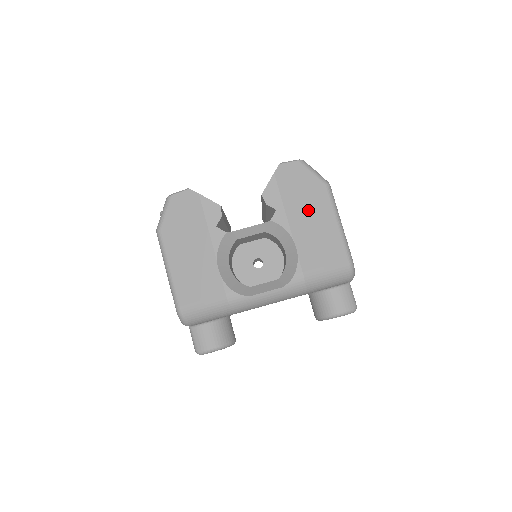
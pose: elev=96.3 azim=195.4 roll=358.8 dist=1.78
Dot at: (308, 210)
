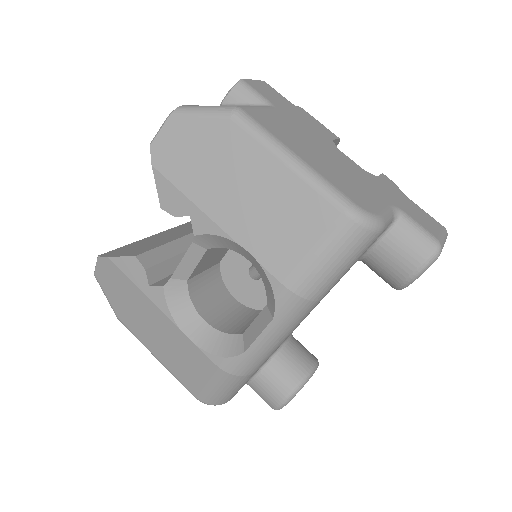
Dot at: (230, 181)
